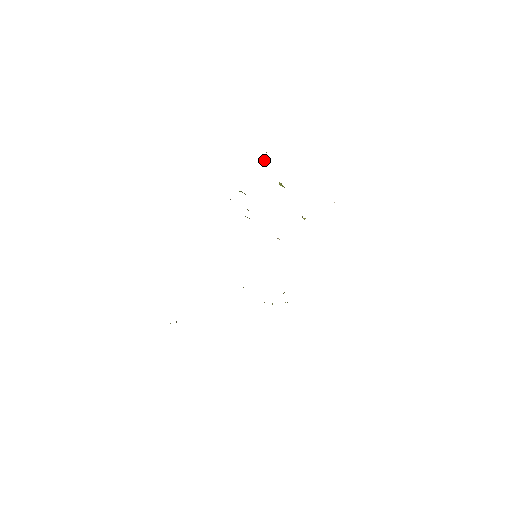
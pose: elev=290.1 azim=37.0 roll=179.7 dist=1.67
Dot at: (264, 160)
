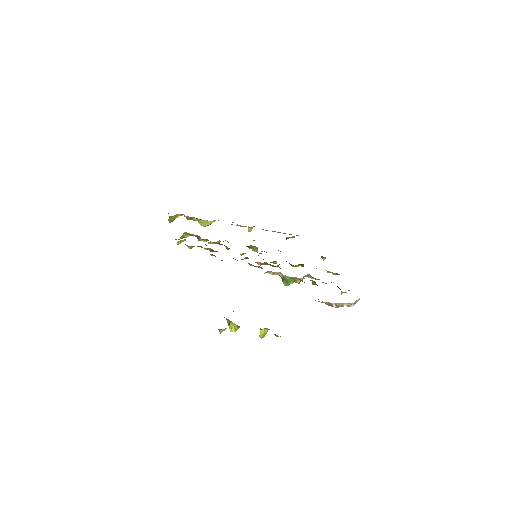
Dot at: (172, 219)
